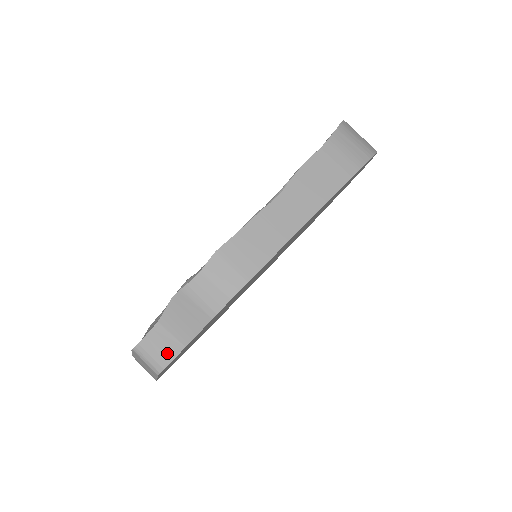
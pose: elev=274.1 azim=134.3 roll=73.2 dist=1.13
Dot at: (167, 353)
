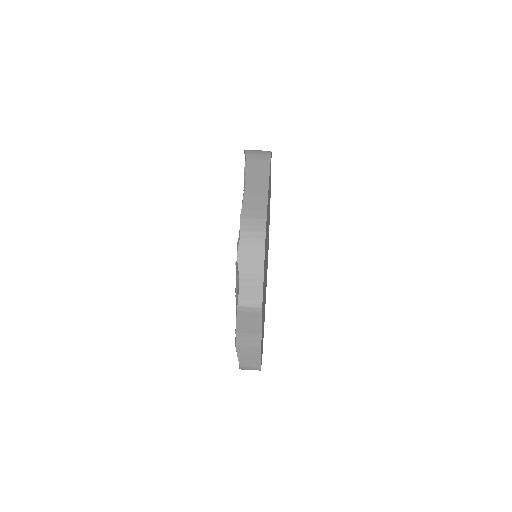
Dot at: (257, 290)
